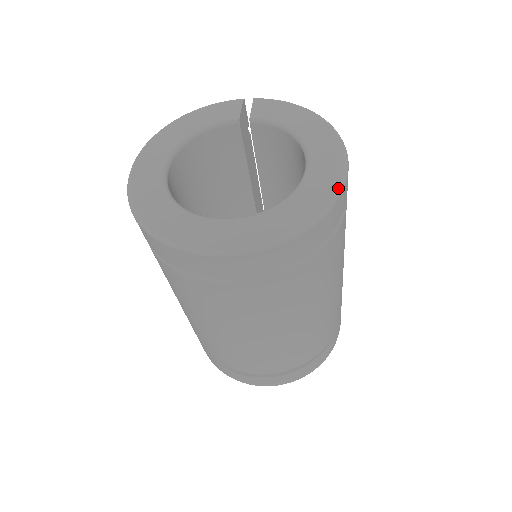
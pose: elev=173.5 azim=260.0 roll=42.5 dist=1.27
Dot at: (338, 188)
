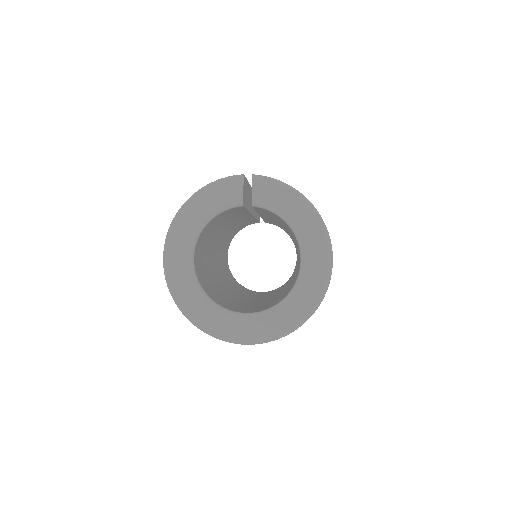
Dot at: (325, 288)
